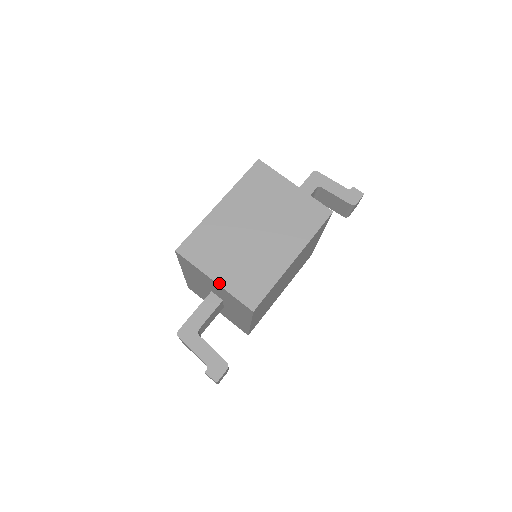
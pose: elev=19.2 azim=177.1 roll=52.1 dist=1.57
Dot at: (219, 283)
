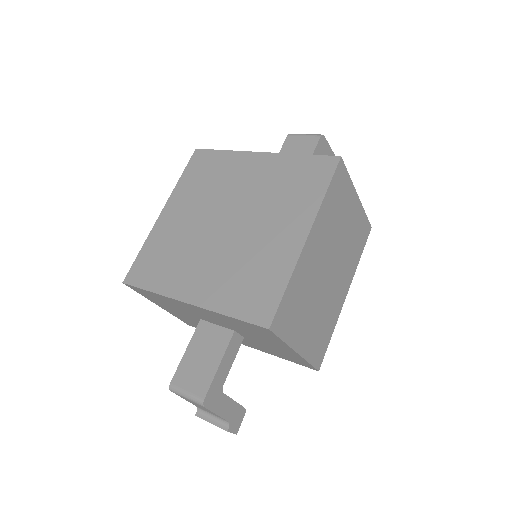
Dot at: (301, 353)
